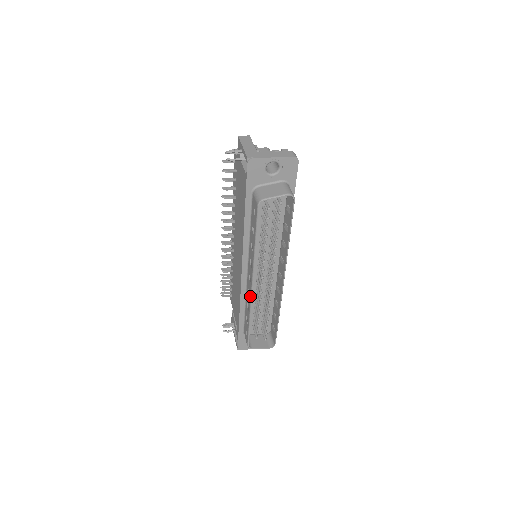
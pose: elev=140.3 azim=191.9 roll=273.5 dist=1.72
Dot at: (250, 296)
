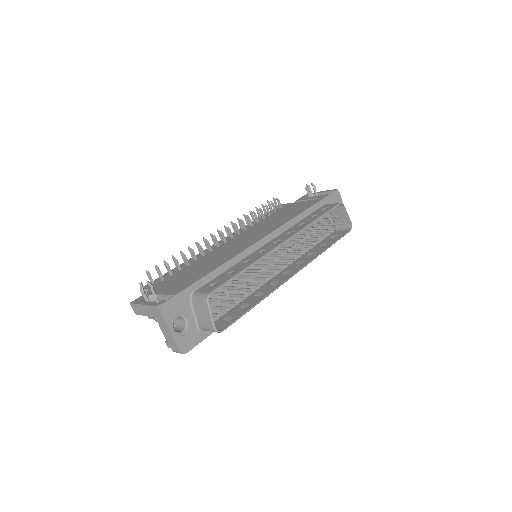
Dot at: (271, 249)
